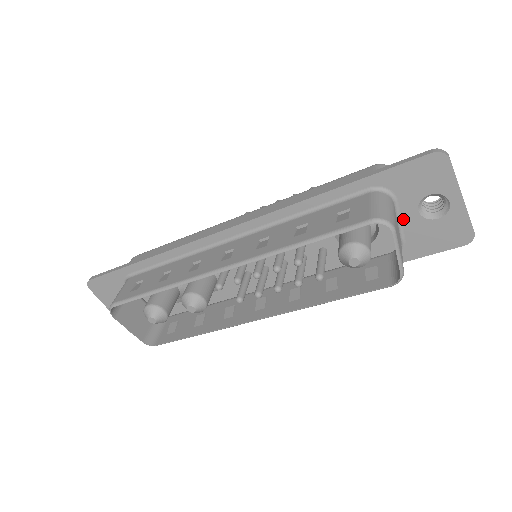
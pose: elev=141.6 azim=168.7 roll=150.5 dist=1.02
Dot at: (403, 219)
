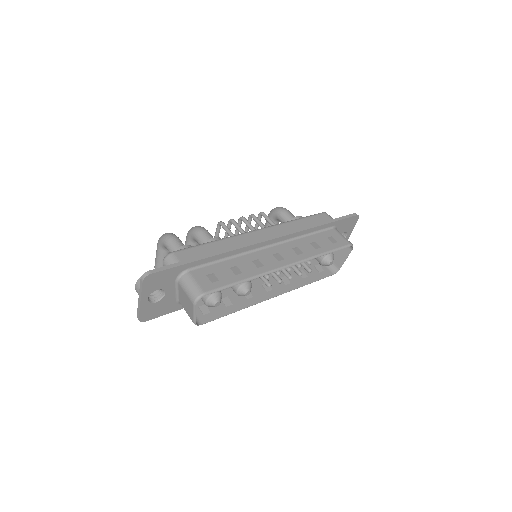
Dot at: occluded
